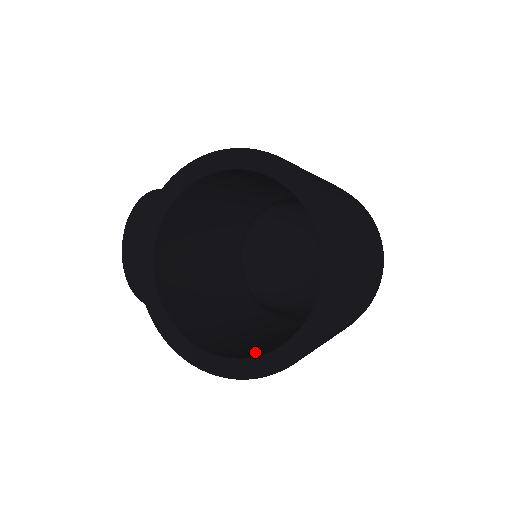
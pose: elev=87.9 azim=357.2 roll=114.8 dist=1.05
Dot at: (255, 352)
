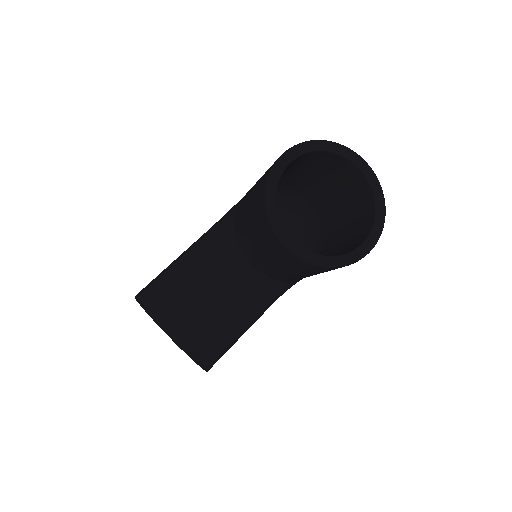
Dot at: (361, 237)
